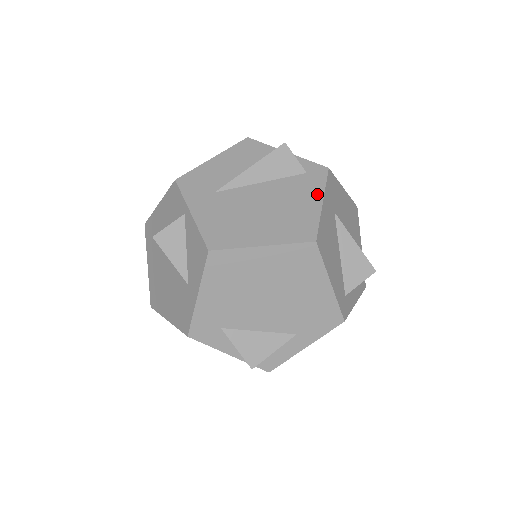
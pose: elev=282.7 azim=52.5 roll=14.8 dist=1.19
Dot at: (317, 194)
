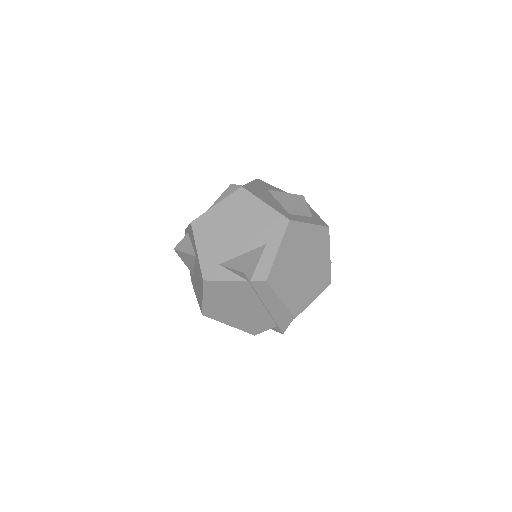
Dot at: occluded
